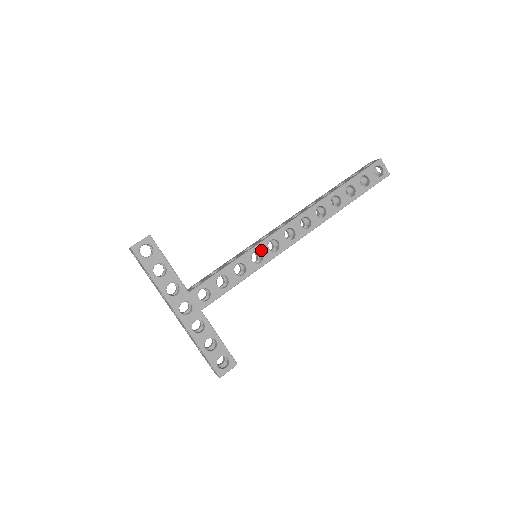
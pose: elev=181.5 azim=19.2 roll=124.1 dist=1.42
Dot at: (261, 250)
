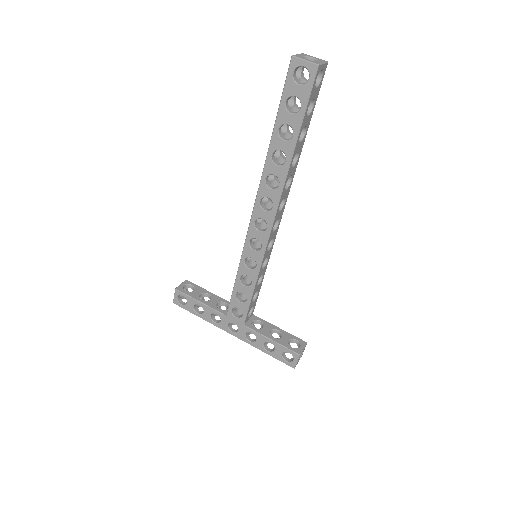
Dot at: (248, 255)
